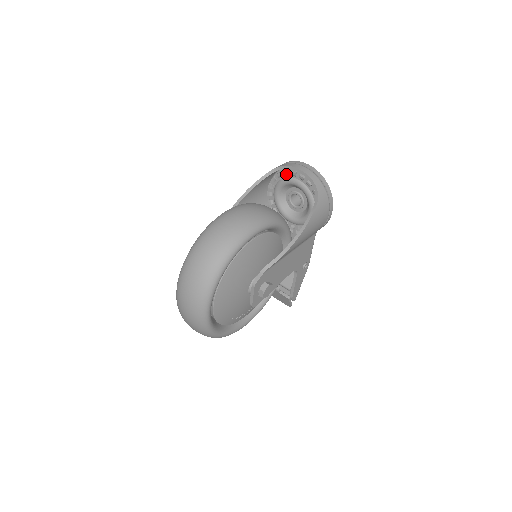
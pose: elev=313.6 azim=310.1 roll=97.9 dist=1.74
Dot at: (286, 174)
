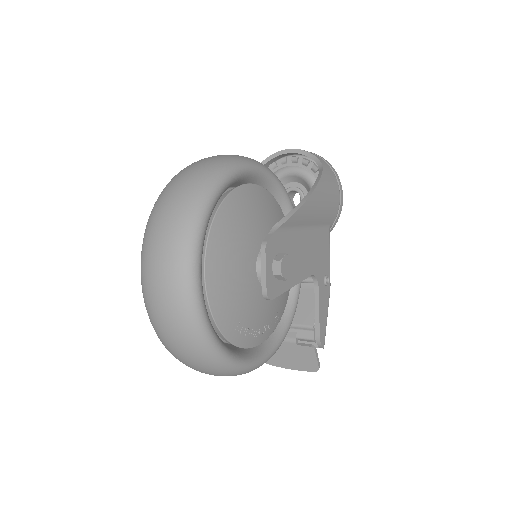
Dot at: (274, 166)
